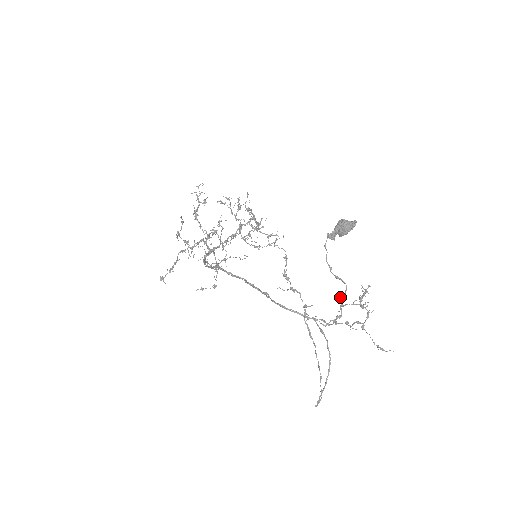
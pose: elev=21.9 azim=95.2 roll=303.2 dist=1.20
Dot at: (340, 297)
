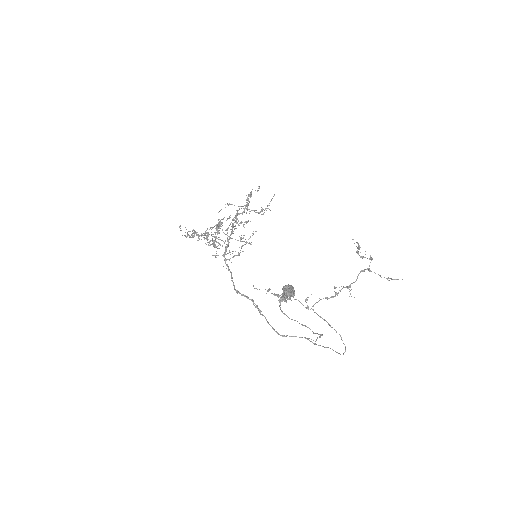
Dot at: (313, 332)
